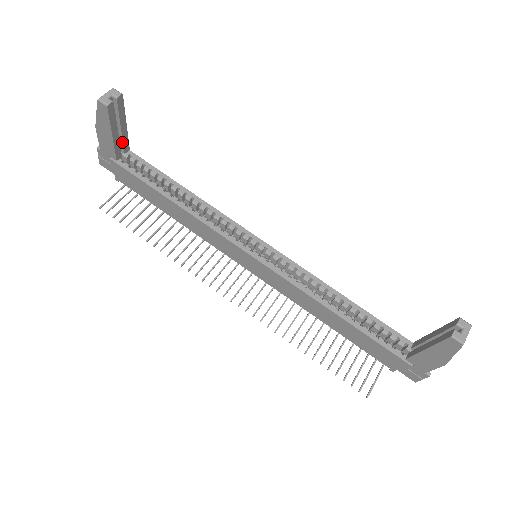
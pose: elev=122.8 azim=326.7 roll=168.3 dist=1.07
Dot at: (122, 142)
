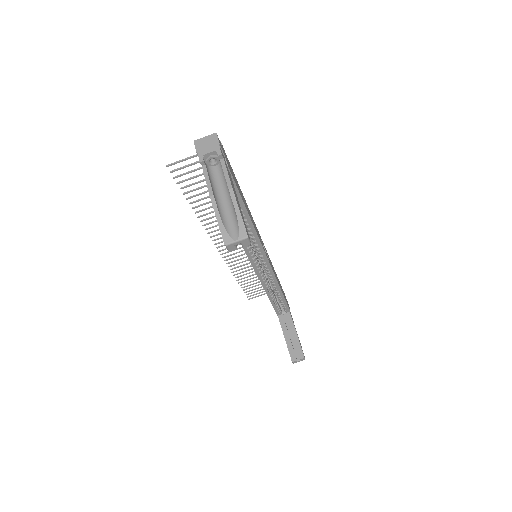
Dot at: occluded
